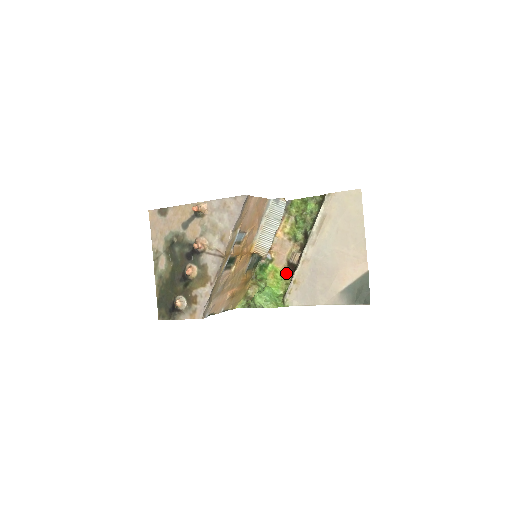
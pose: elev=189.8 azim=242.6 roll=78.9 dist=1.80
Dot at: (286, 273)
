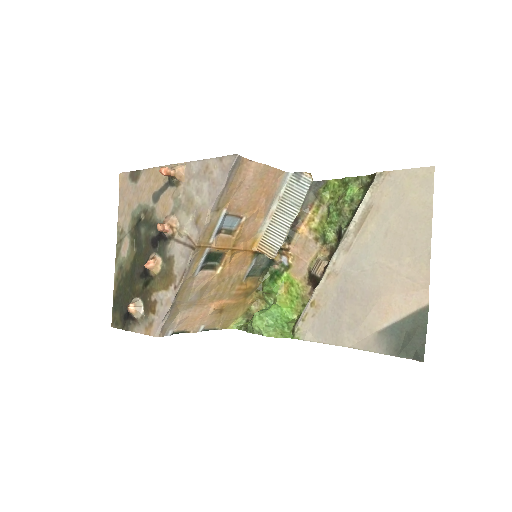
Dot at: (305, 289)
